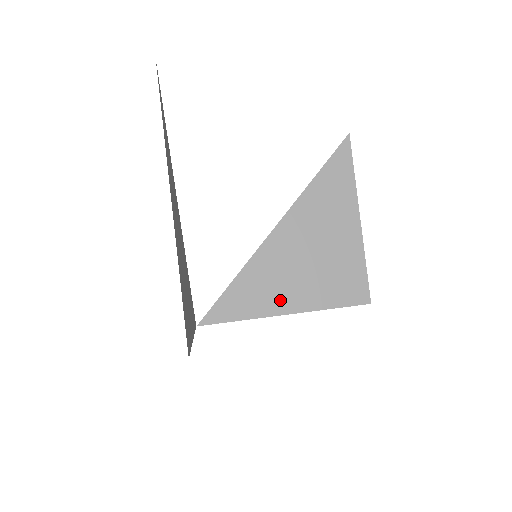
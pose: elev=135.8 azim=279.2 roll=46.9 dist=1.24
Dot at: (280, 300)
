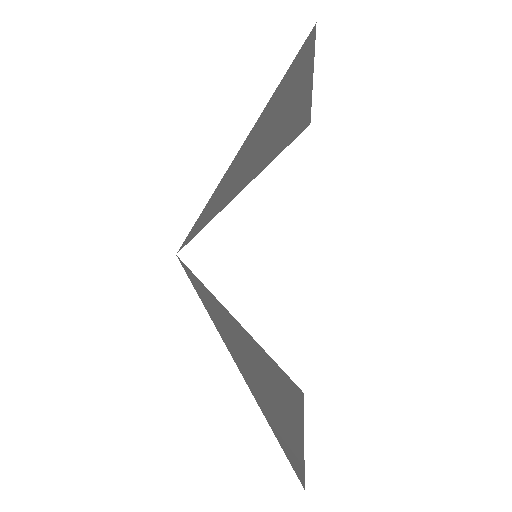
Dot at: (237, 191)
